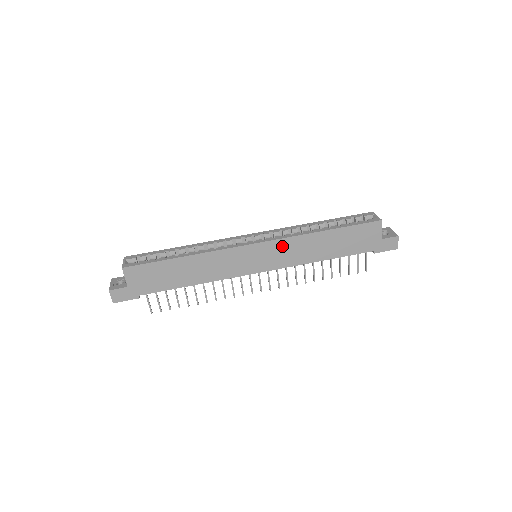
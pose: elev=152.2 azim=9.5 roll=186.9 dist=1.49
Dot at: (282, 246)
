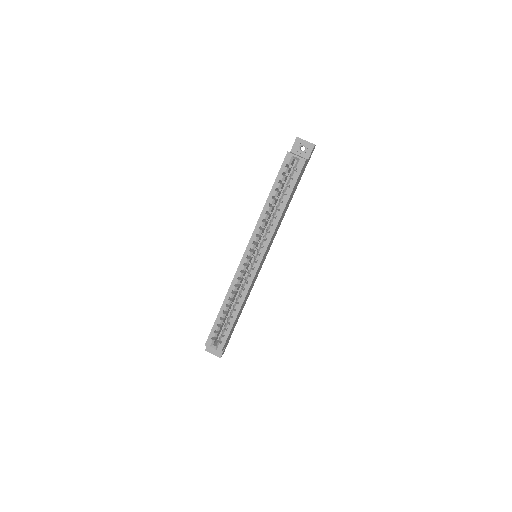
Dot at: (270, 242)
